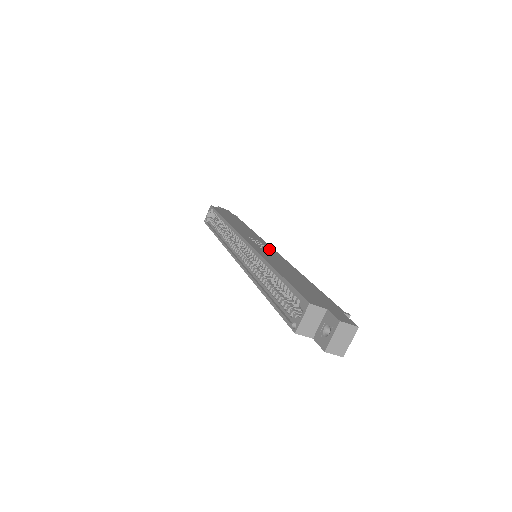
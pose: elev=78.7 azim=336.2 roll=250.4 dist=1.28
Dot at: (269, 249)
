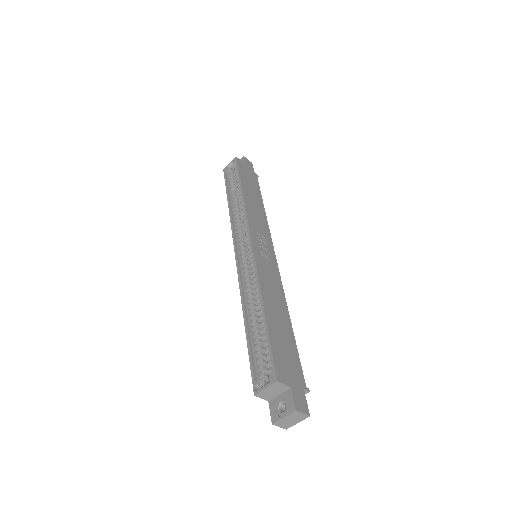
Dot at: (270, 257)
